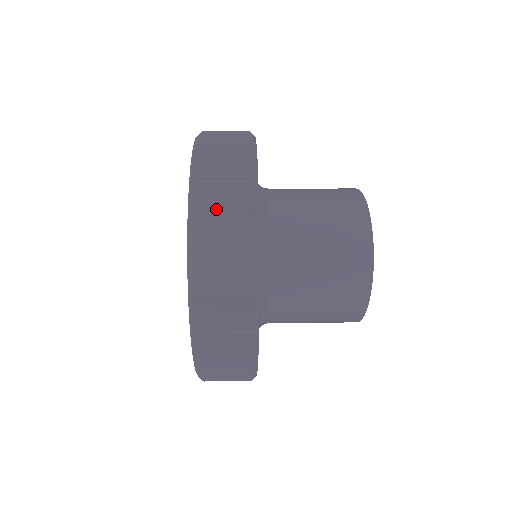
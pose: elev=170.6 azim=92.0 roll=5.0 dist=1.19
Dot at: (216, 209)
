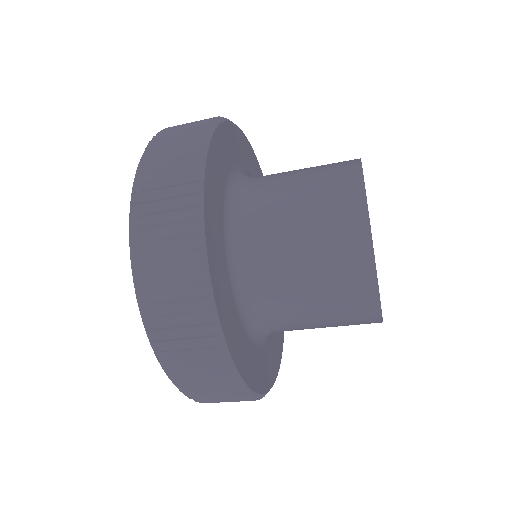
Dot at: occluded
